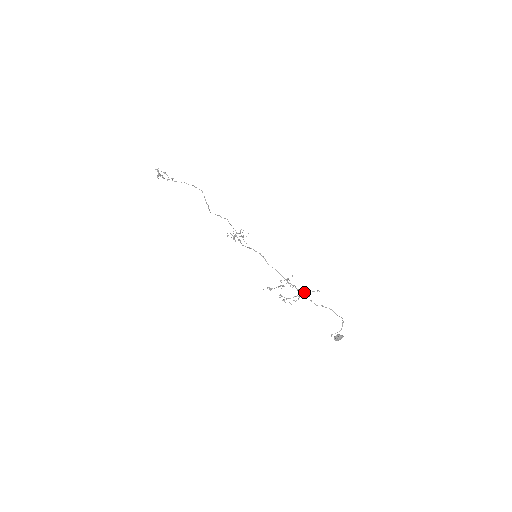
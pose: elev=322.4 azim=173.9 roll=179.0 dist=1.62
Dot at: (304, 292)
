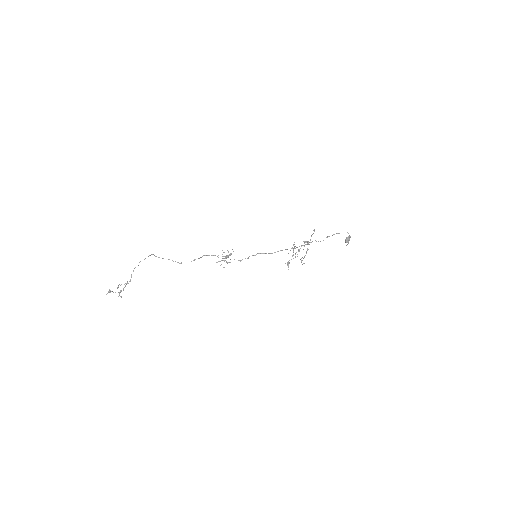
Dot at: occluded
